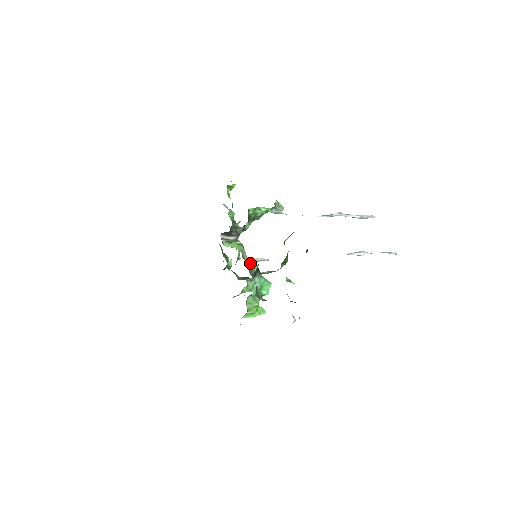
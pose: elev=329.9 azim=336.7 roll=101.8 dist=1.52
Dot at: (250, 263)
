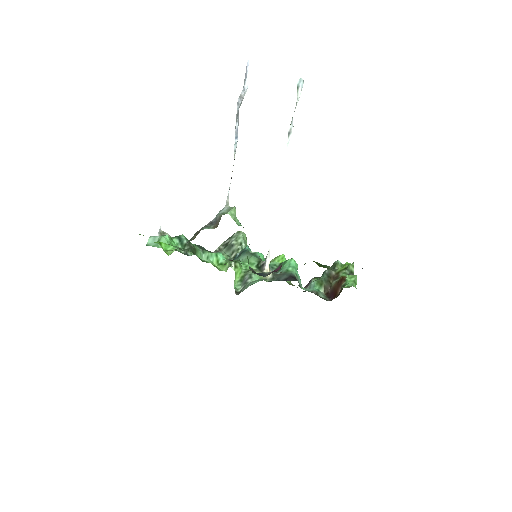
Dot at: occluded
